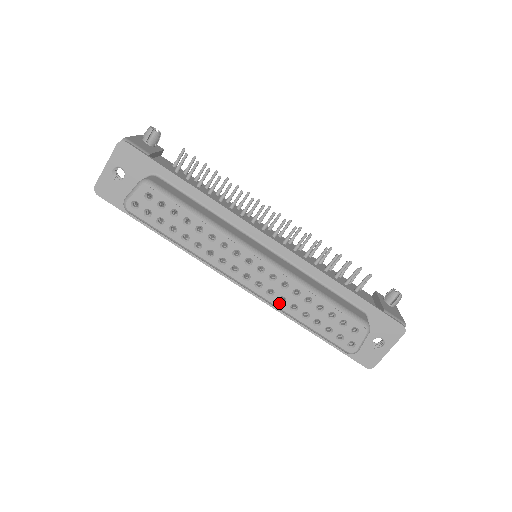
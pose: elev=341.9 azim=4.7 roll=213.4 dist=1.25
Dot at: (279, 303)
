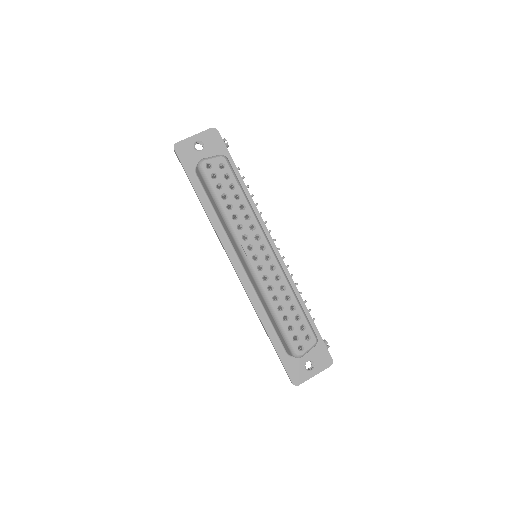
Dot at: (267, 289)
